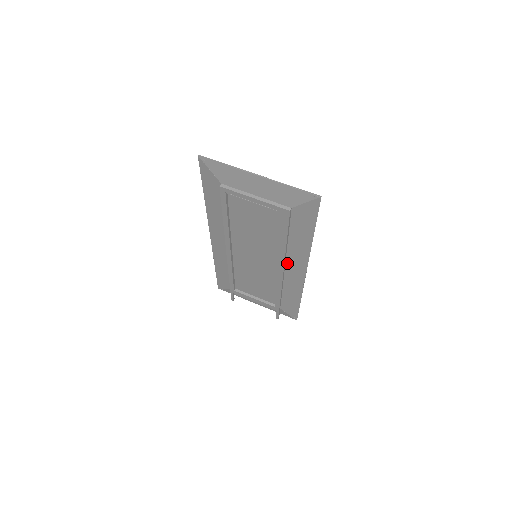
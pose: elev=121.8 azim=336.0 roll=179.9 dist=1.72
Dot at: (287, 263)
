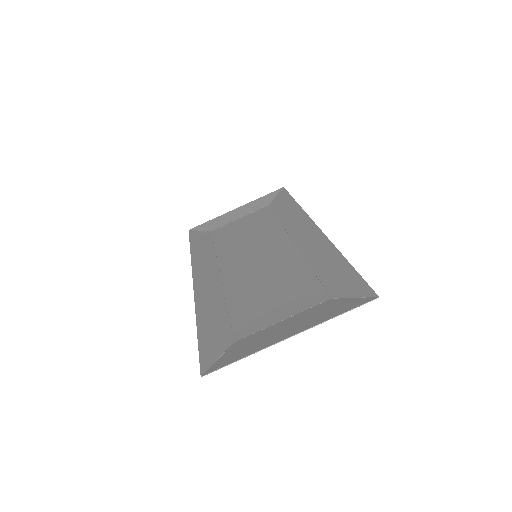
Dot at: (298, 244)
